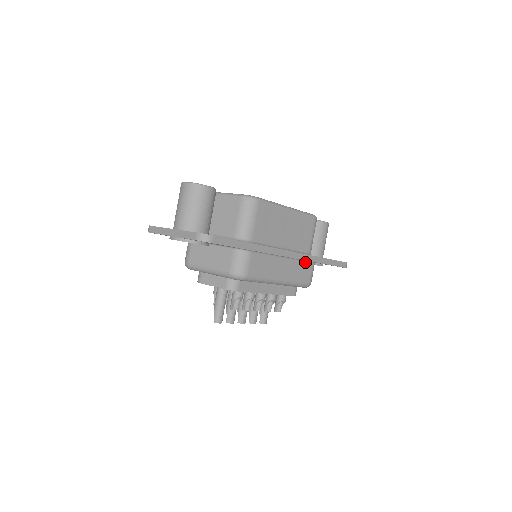
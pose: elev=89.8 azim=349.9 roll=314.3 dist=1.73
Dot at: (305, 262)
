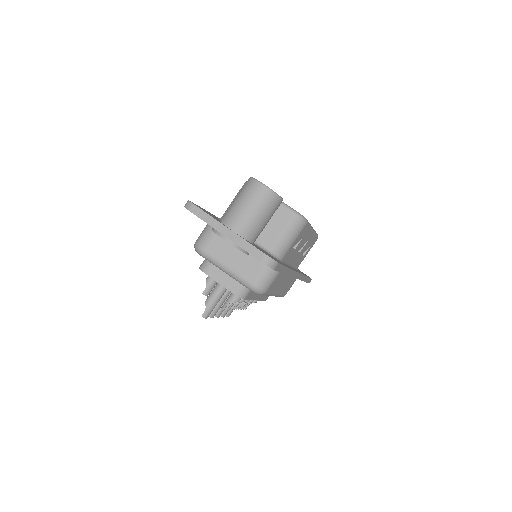
Dot at: (295, 278)
